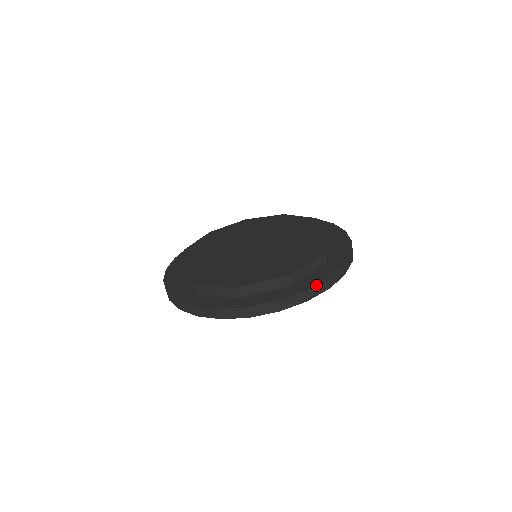
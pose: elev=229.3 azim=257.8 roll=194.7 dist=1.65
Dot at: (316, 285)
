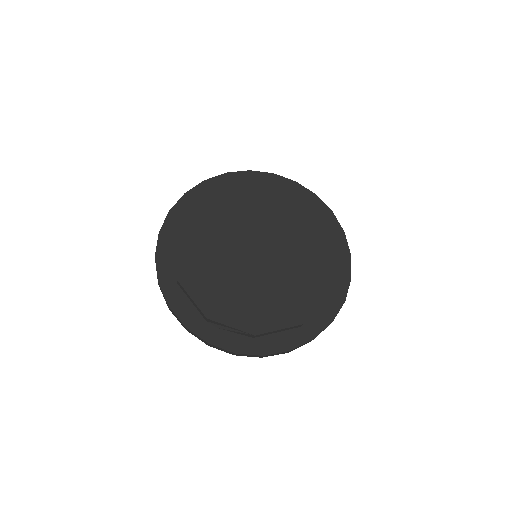
Dot at: occluded
